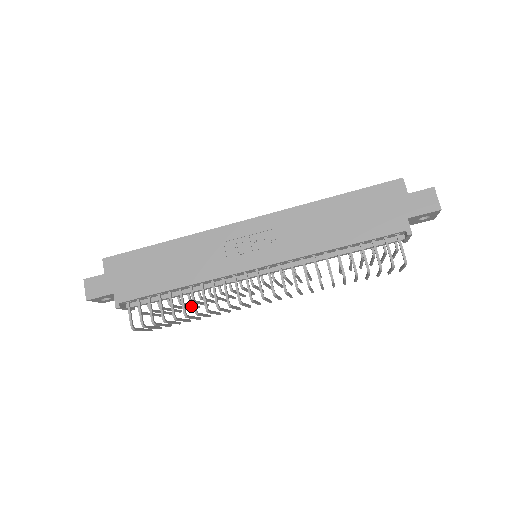
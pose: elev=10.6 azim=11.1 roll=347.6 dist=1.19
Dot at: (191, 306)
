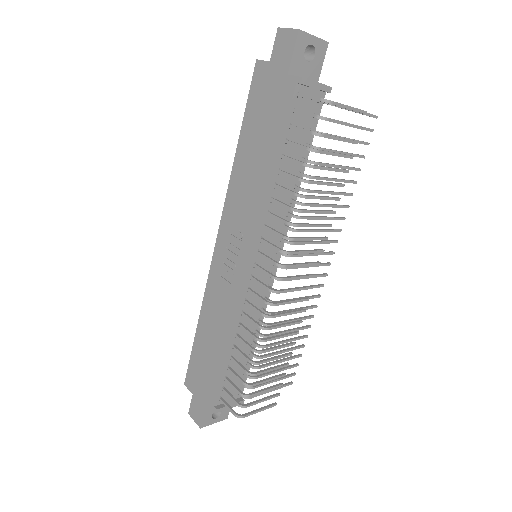
Dot at: (285, 351)
